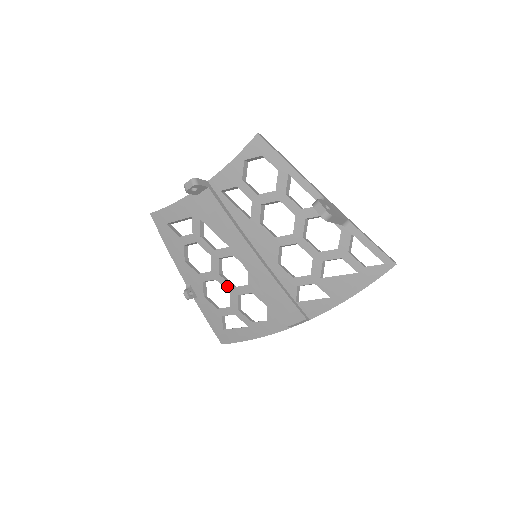
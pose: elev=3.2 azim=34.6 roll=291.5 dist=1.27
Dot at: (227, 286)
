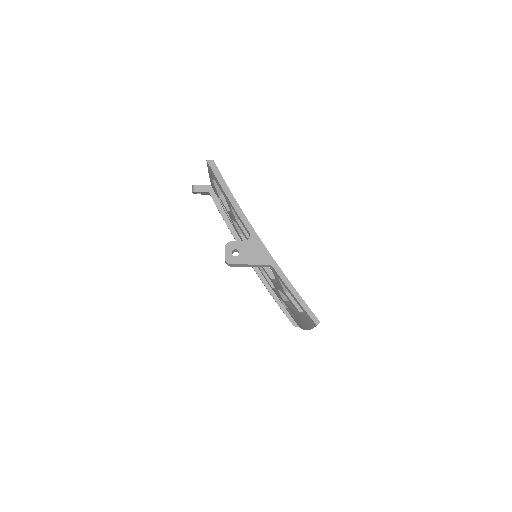
Dot at: occluded
